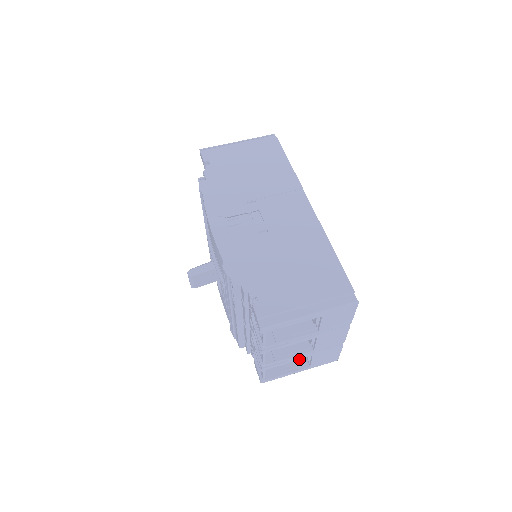
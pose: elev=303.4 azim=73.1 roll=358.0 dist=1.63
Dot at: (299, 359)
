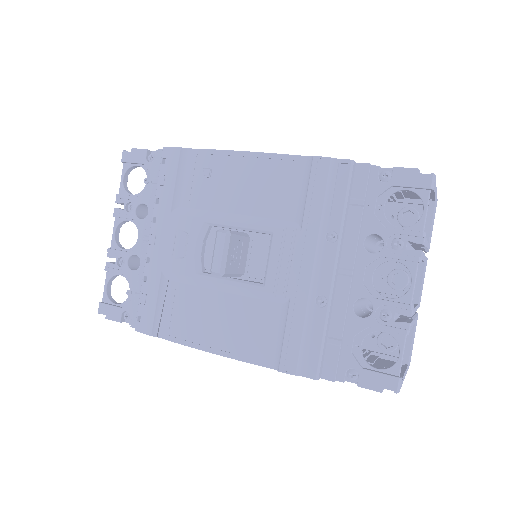
Dot at: occluded
